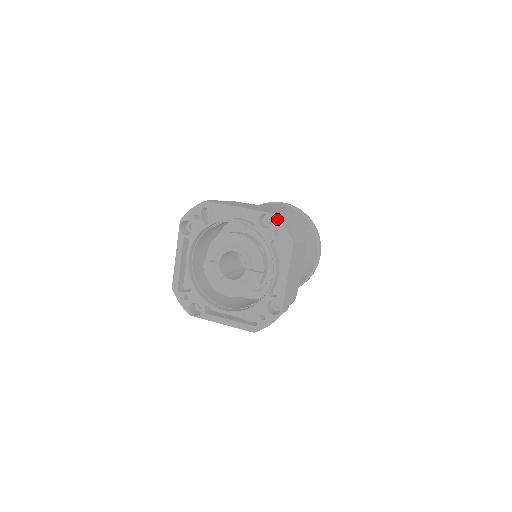
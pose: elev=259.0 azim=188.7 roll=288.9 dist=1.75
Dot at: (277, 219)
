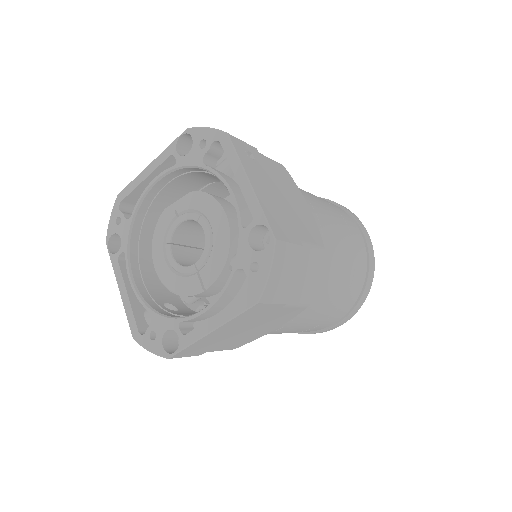
Dot at: (272, 252)
